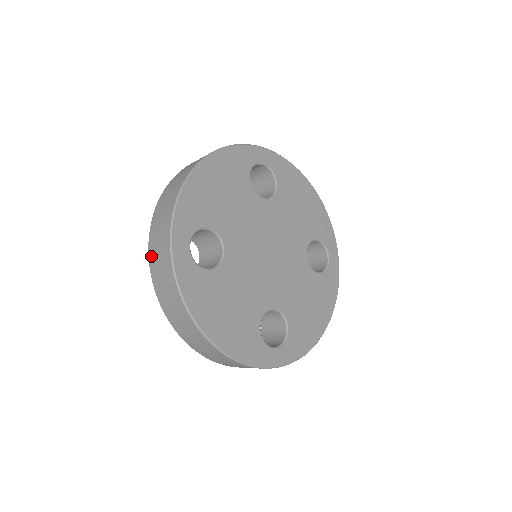
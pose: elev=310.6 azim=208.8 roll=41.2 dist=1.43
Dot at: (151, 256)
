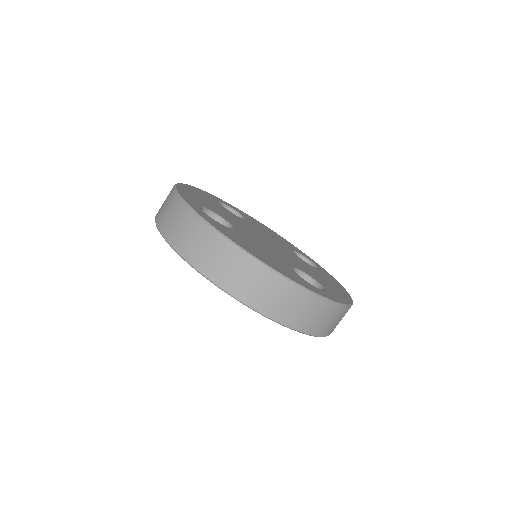
Dot at: (169, 236)
